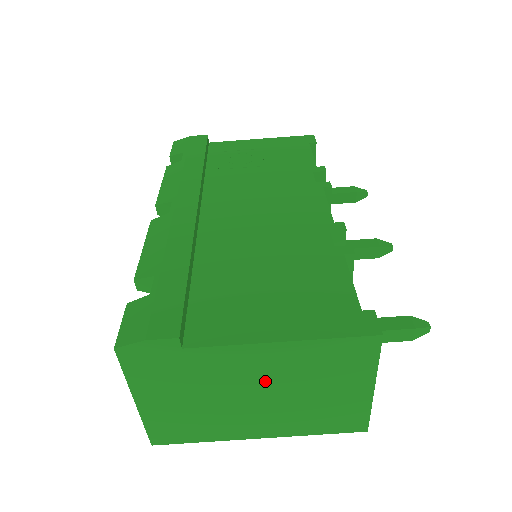
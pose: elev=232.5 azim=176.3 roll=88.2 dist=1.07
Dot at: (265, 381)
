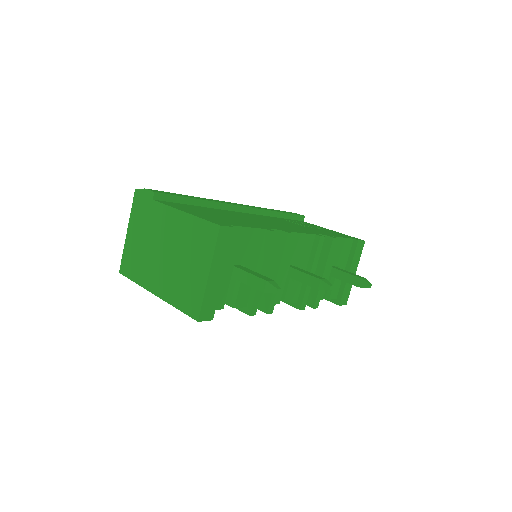
Dot at: (170, 241)
